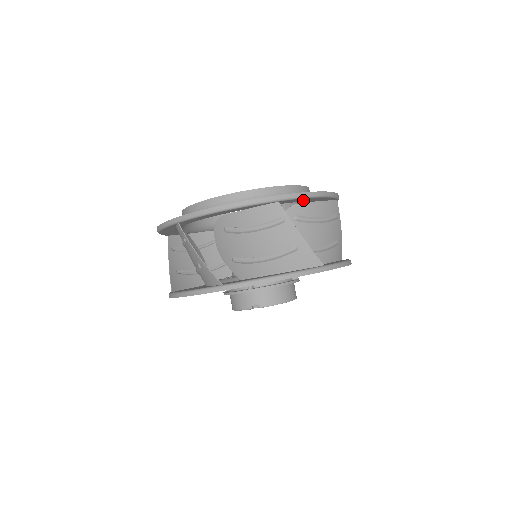
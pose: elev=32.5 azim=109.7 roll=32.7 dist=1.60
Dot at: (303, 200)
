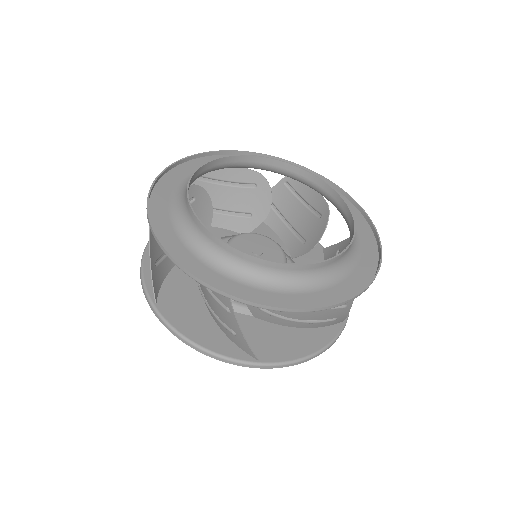
Dot at: (362, 268)
